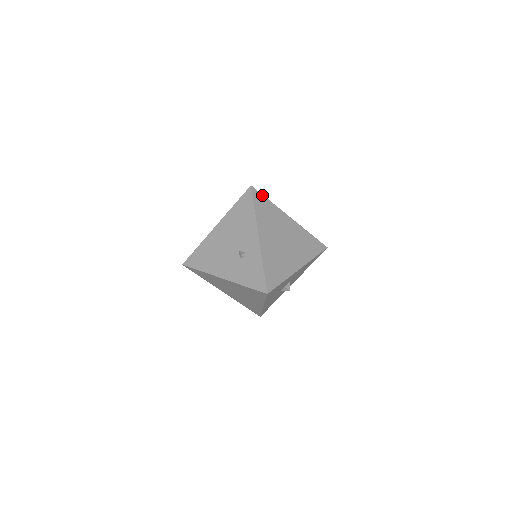
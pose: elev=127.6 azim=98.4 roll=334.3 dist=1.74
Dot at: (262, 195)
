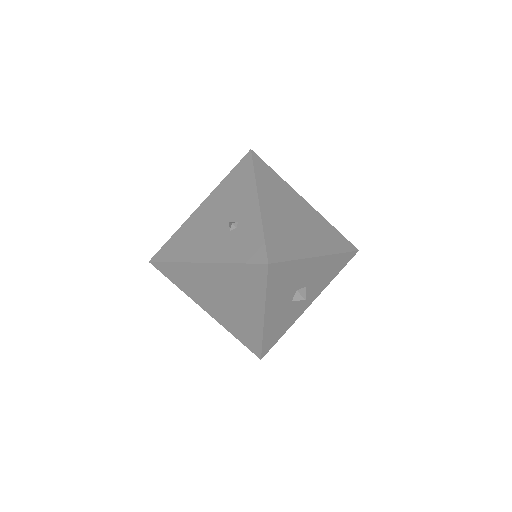
Dot at: (266, 164)
